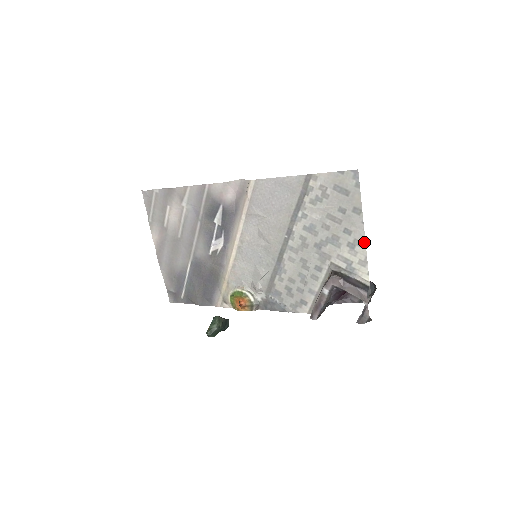
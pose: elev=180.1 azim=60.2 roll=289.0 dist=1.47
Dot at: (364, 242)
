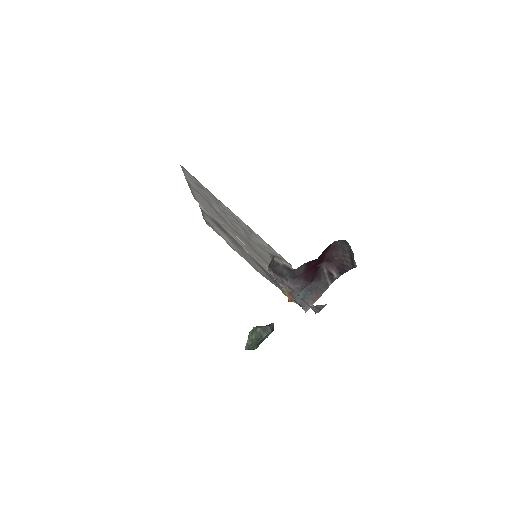
Dot at: (248, 227)
